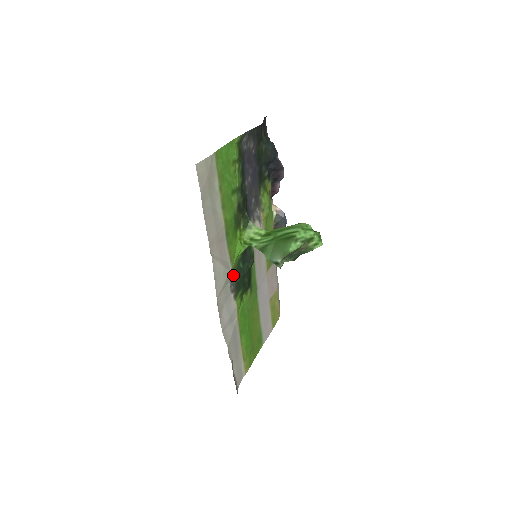
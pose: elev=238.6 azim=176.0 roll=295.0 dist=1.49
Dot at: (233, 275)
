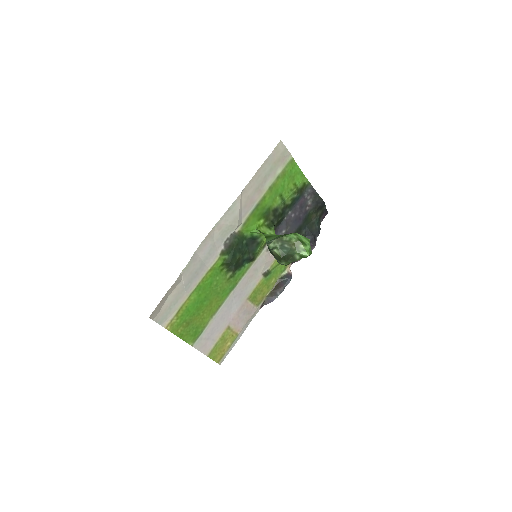
Dot at: (236, 235)
